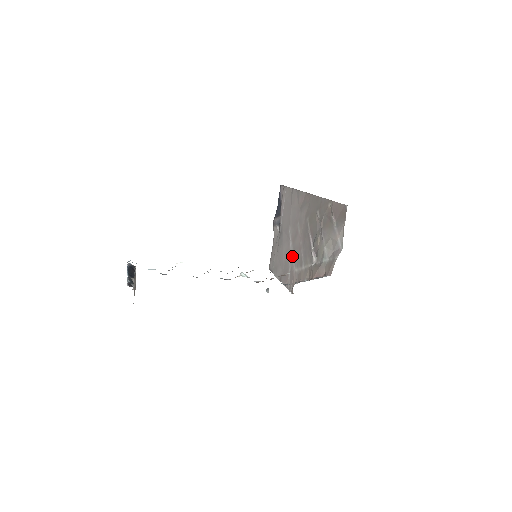
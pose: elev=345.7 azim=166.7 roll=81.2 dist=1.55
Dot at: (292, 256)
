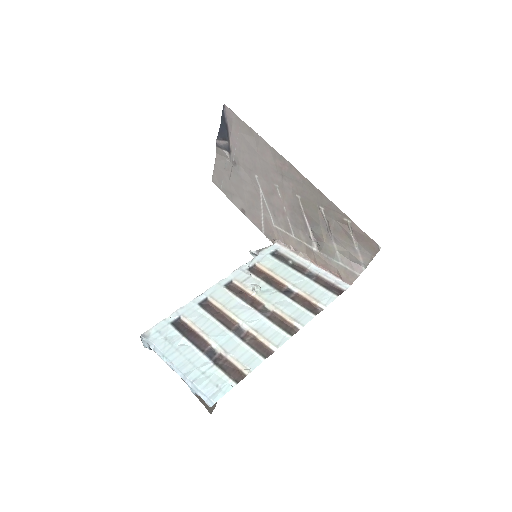
Dot at: (267, 208)
